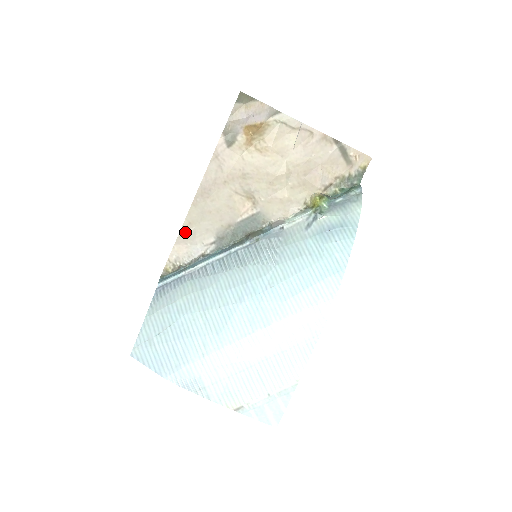
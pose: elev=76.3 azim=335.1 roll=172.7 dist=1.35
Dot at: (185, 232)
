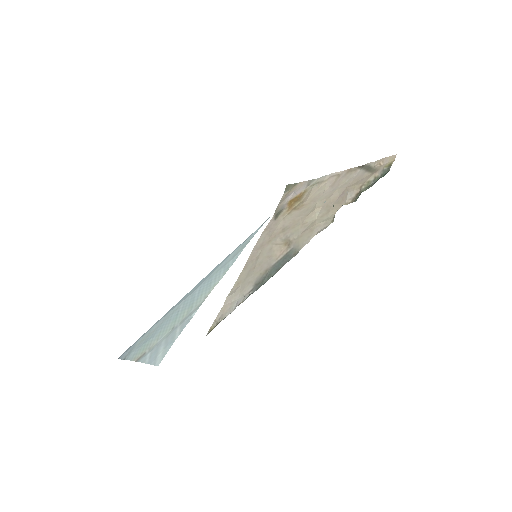
Dot at: (233, 292)
